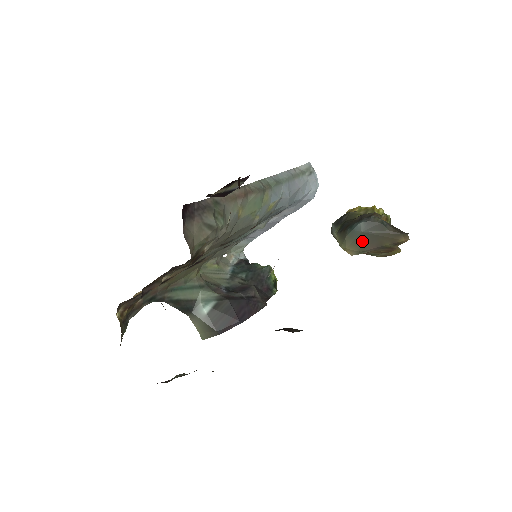
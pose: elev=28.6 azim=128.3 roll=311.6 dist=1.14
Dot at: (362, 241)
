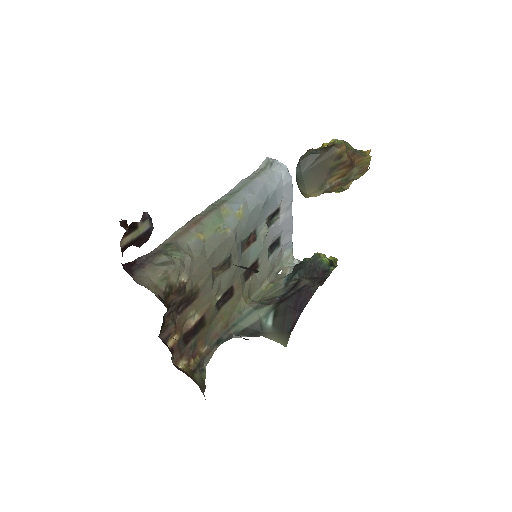
Dot at: (311, 180)
